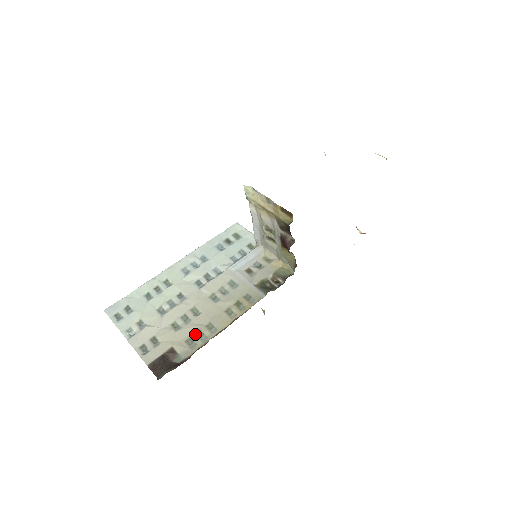
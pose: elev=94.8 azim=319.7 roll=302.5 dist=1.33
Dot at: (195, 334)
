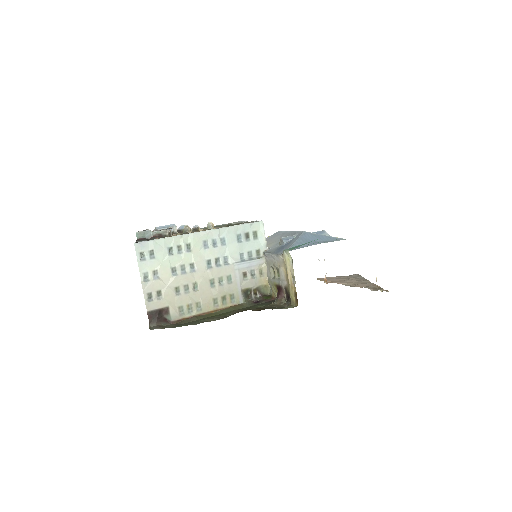
Dot at: (187, 305)
